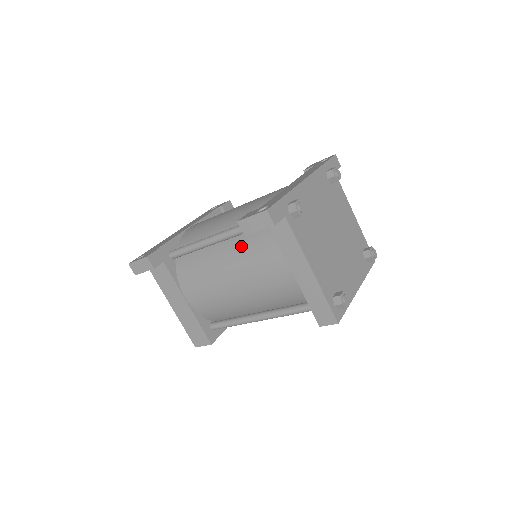
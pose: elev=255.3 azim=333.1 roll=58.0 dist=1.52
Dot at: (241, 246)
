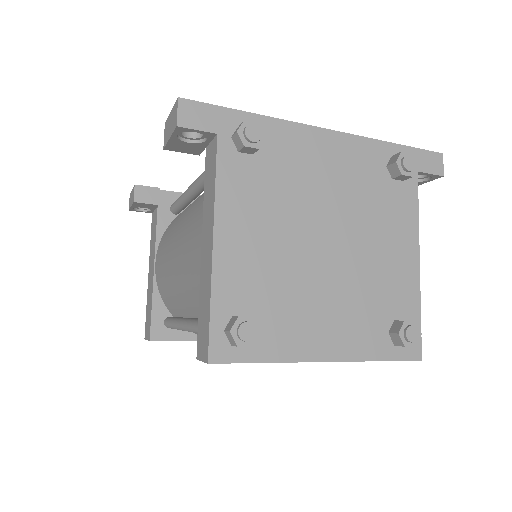
Dot at: (200, 198)
